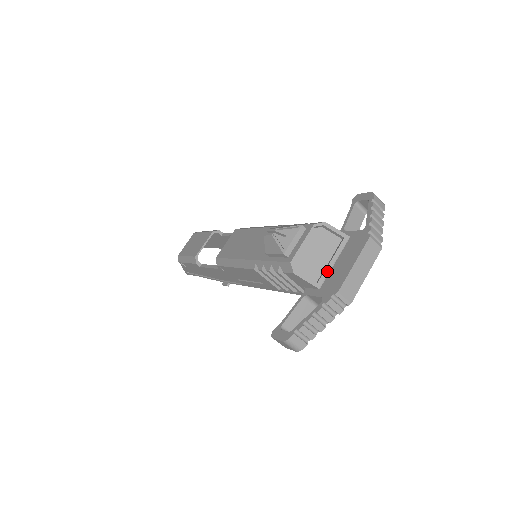
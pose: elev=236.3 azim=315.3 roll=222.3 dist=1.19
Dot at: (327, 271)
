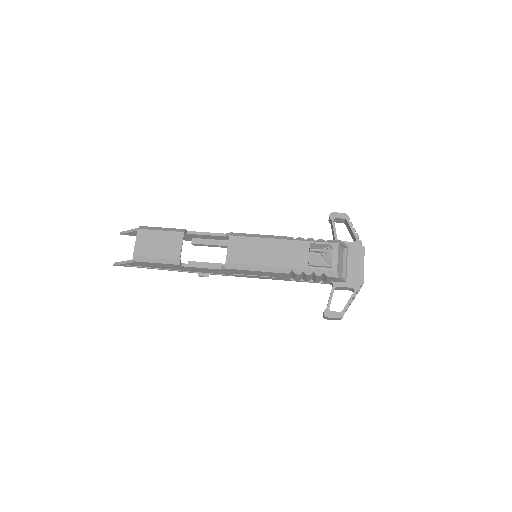
Dot at: (346, 270)
